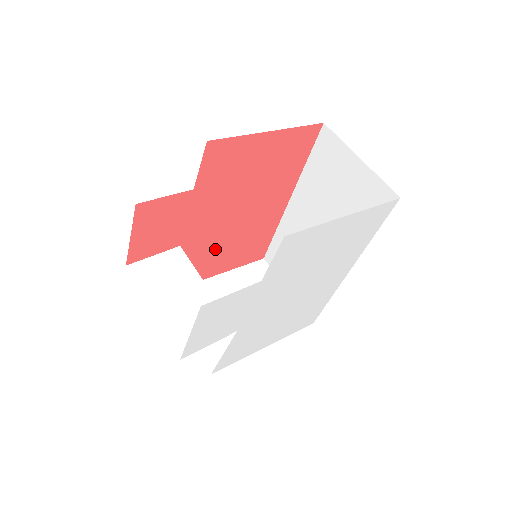
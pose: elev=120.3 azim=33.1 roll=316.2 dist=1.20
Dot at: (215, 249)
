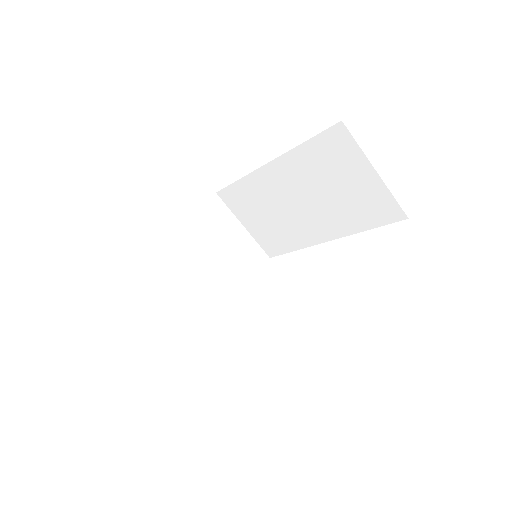
Dot at: occluded
